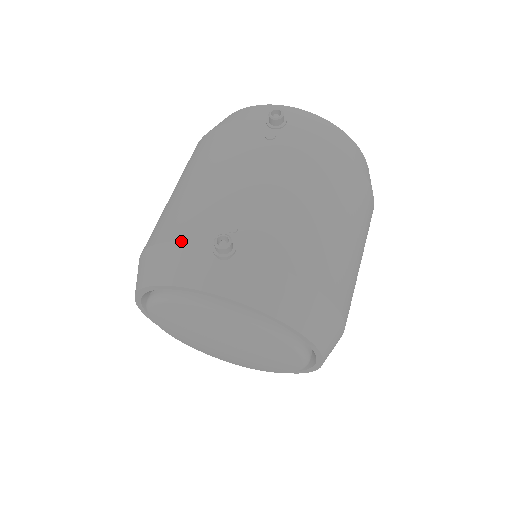
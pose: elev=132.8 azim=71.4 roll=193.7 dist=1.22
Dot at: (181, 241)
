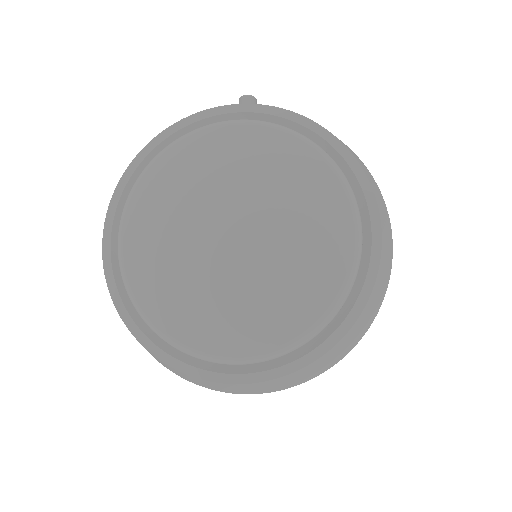
Dot at: occluded
